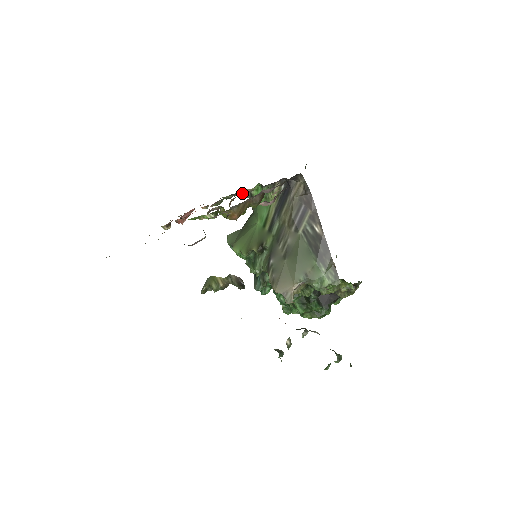
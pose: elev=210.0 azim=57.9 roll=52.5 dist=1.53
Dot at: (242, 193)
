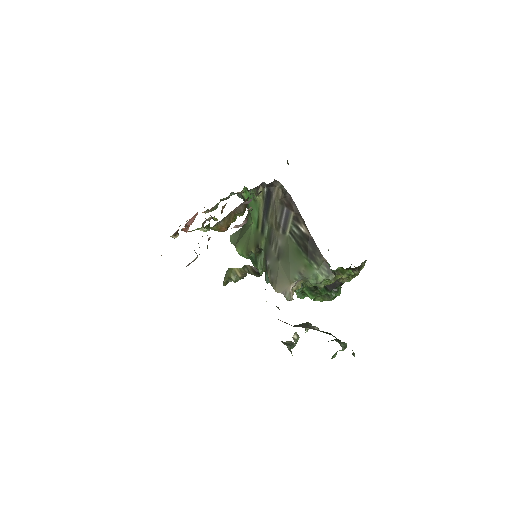
Dot at: occluded
